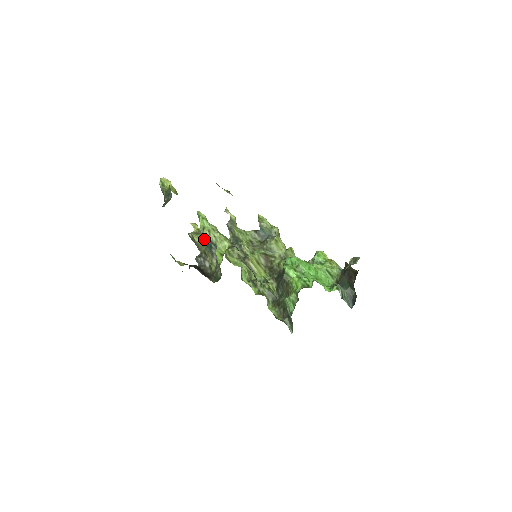
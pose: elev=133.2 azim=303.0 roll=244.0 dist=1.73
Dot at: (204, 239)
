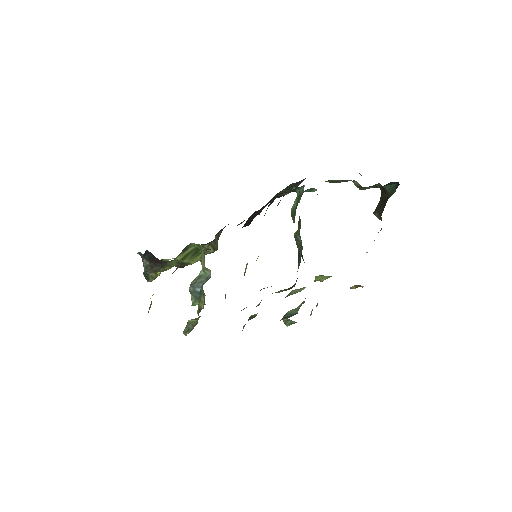
Dot at: occluded
